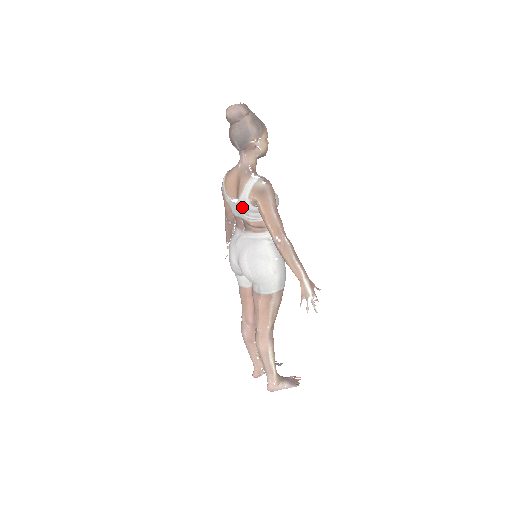
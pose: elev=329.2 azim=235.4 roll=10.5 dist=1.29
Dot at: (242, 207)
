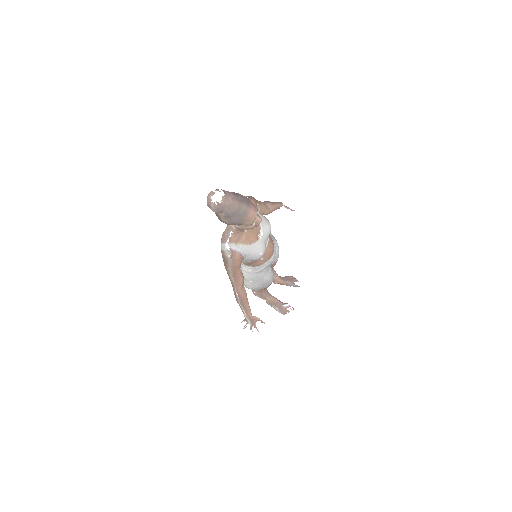
Dot at: occluded
